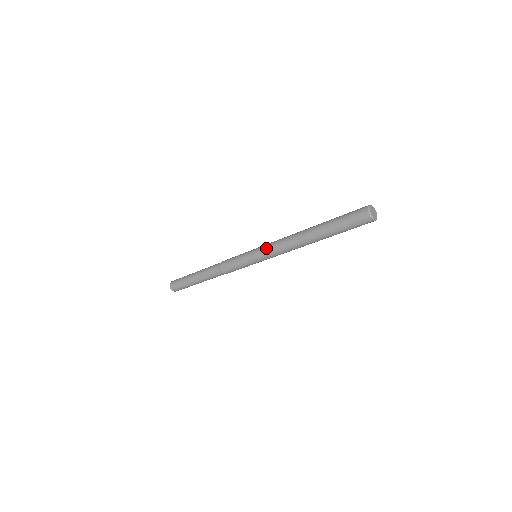
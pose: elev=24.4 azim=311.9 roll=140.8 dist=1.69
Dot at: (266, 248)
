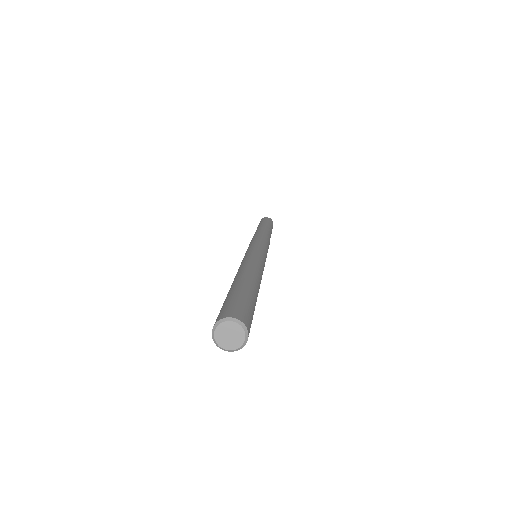
Dot at: occluded
